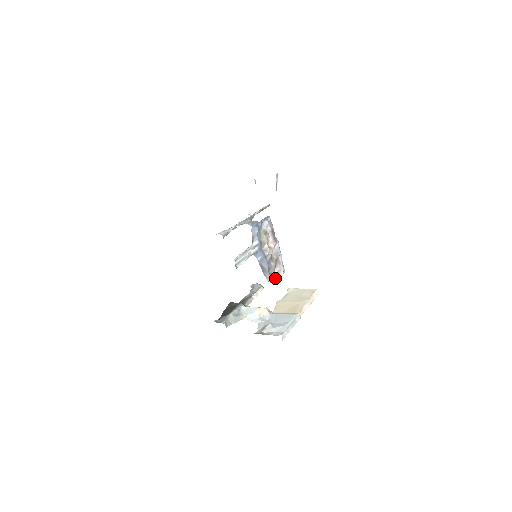
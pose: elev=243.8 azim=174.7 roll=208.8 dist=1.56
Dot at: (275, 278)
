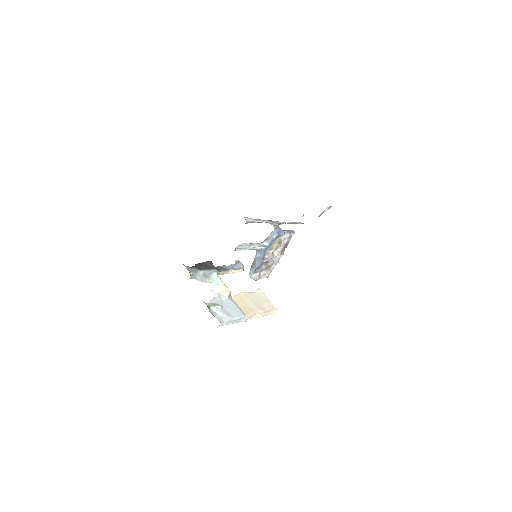
Dot at: (256, 277)
